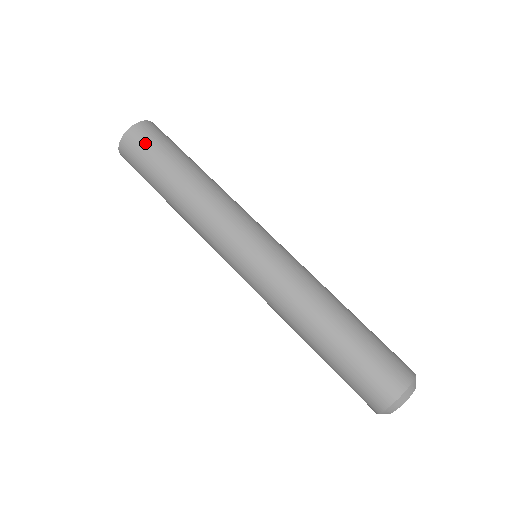
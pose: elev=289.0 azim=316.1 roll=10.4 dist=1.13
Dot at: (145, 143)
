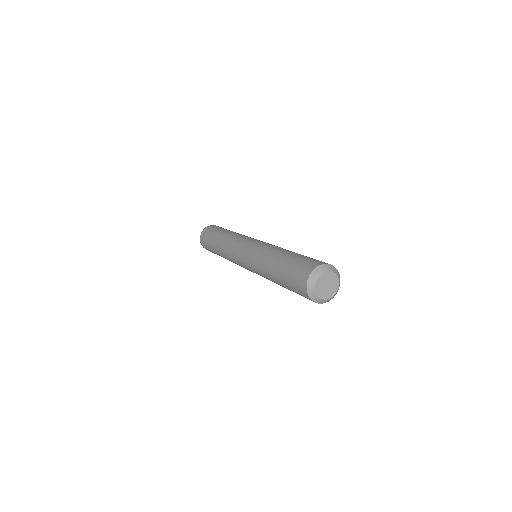
Dot at: (208, 232)
